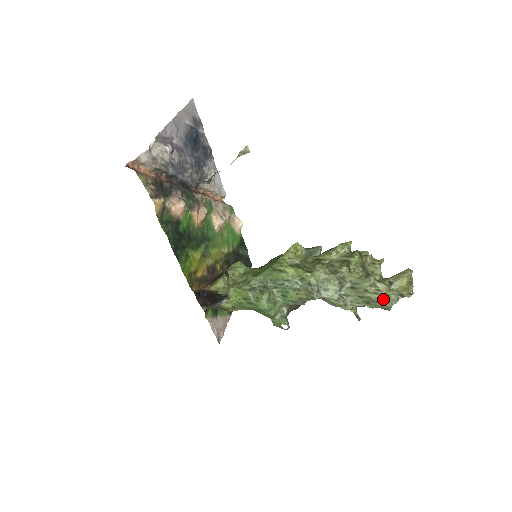
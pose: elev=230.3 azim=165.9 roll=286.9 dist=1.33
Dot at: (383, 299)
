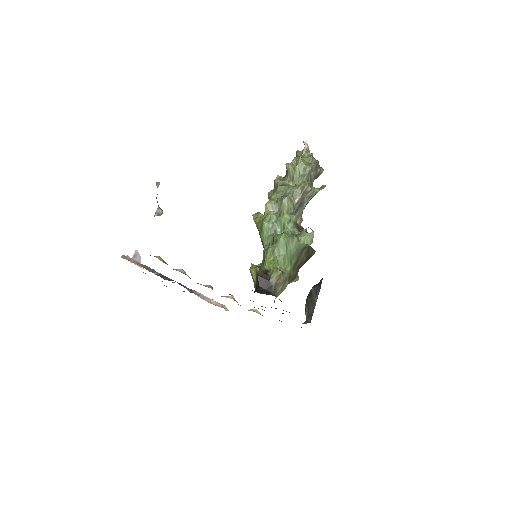
Dot at: (306, 161)
